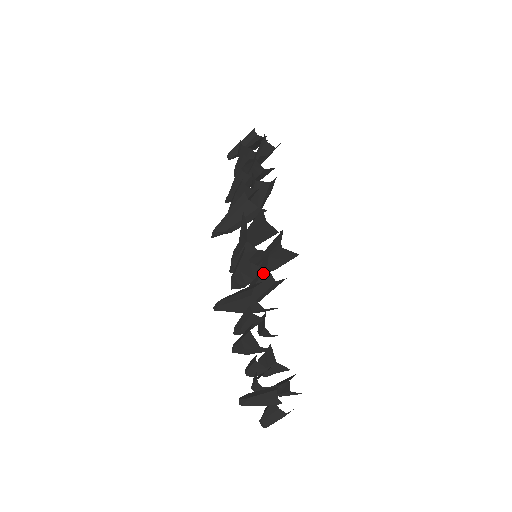
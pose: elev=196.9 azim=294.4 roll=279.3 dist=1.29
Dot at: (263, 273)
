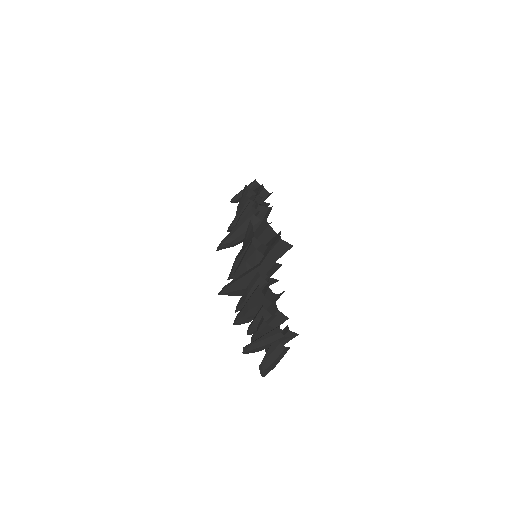
Dot at: (266, 256)
